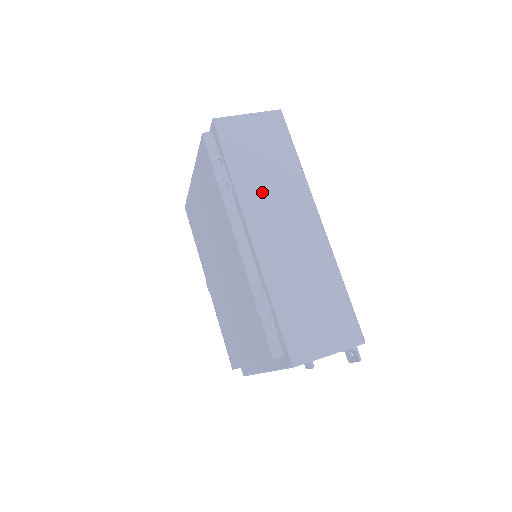
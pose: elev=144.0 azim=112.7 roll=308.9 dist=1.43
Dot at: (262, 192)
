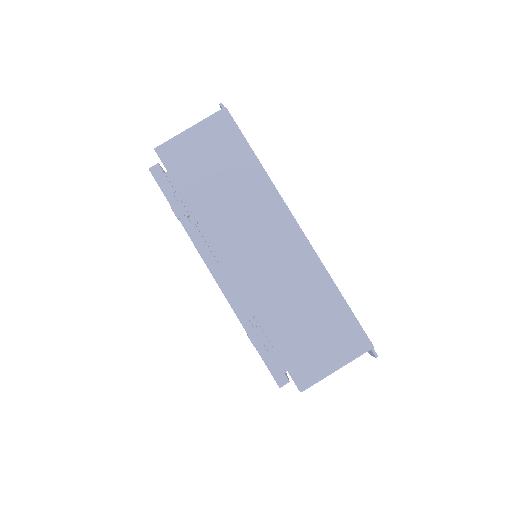
Dot at: (227, 216)
